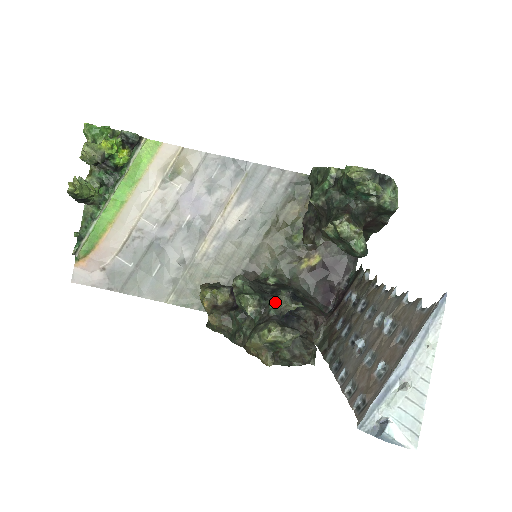
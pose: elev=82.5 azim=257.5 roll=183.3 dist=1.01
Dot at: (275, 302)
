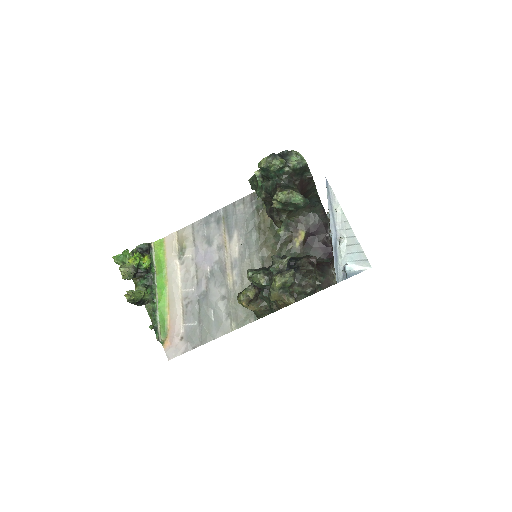
Dot at: (273, 266)
